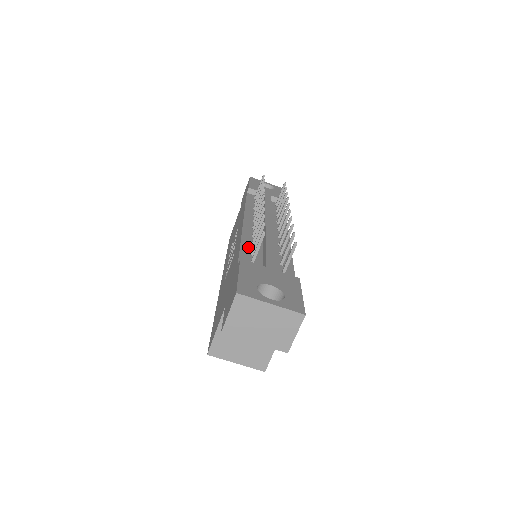
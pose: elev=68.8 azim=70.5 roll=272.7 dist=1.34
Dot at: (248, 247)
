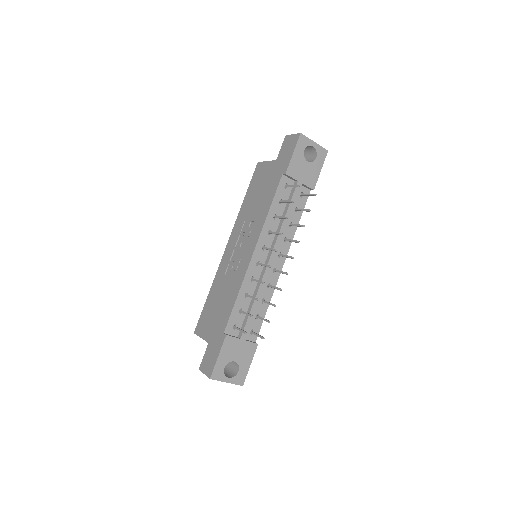
Dot at: (241, 301)
